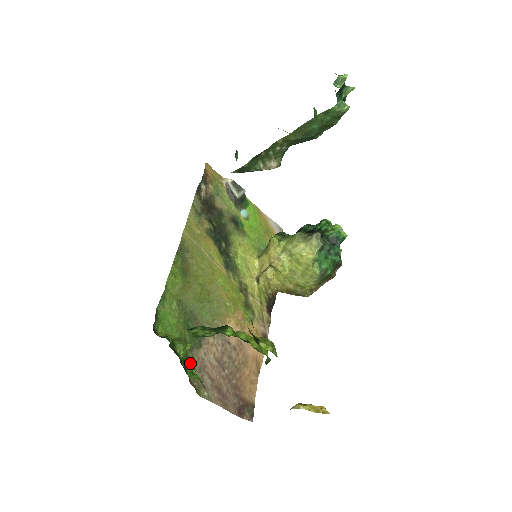
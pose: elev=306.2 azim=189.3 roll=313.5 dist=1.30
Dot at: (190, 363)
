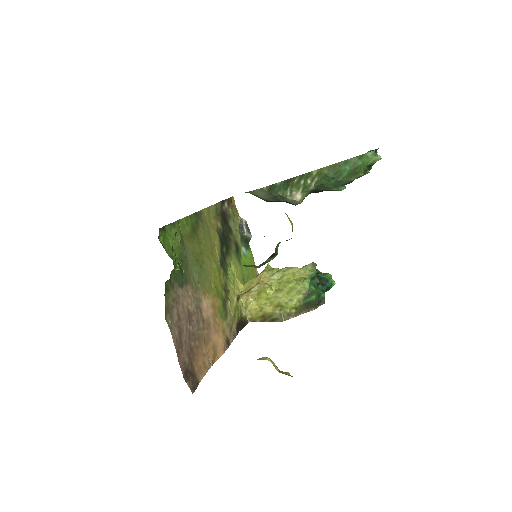
Dot at: (170, 286)
